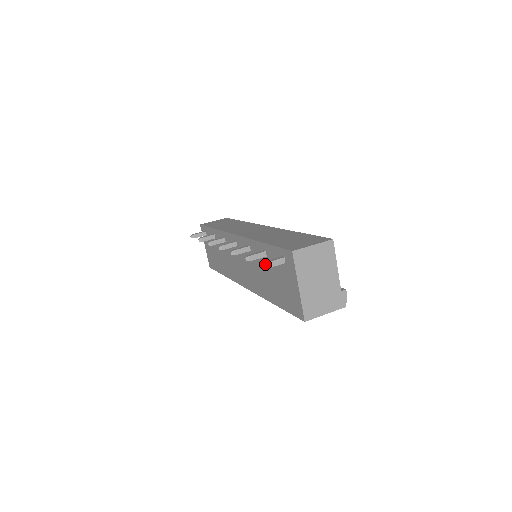
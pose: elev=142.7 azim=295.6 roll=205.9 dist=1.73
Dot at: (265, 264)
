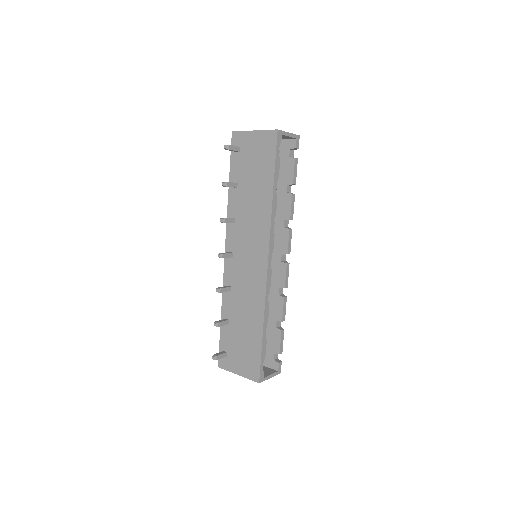
Dot at: (225, 145)
